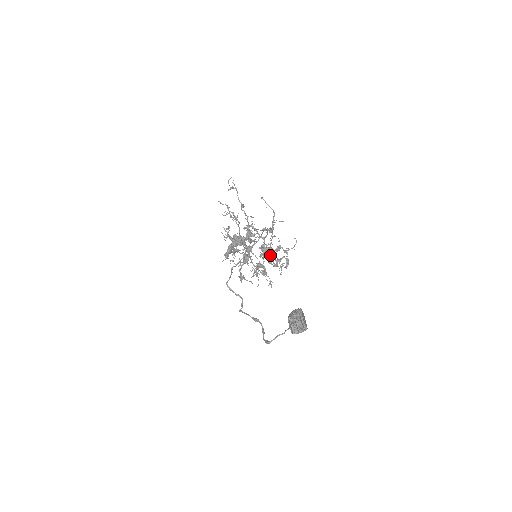
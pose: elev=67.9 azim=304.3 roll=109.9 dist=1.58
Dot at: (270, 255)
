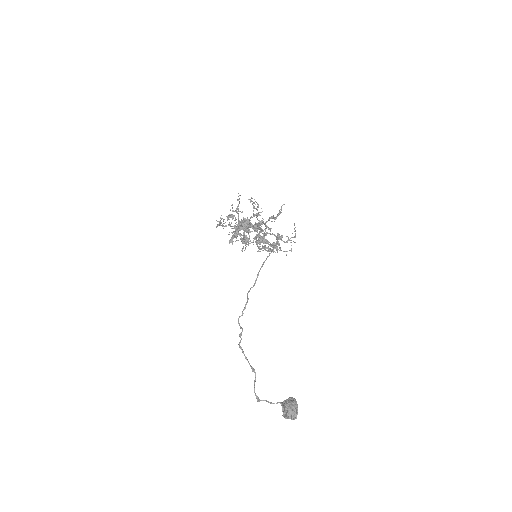
Dot at: occluded
